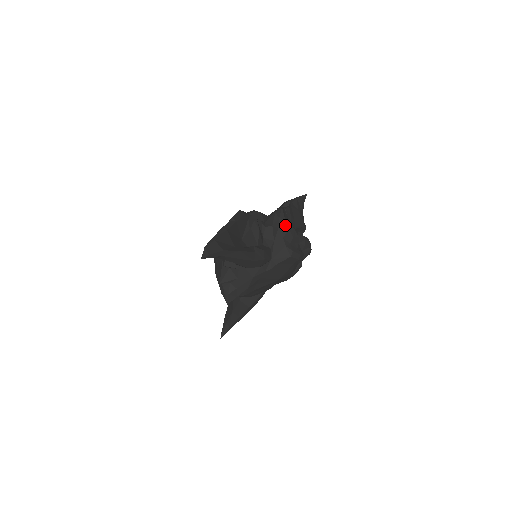
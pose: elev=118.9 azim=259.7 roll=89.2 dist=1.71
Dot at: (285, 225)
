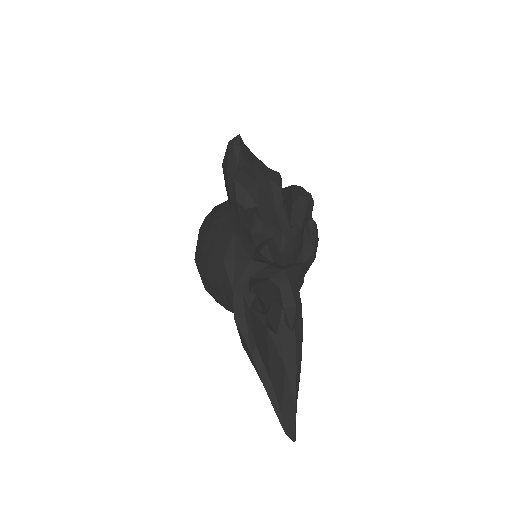
Dot at: (286, 256)
